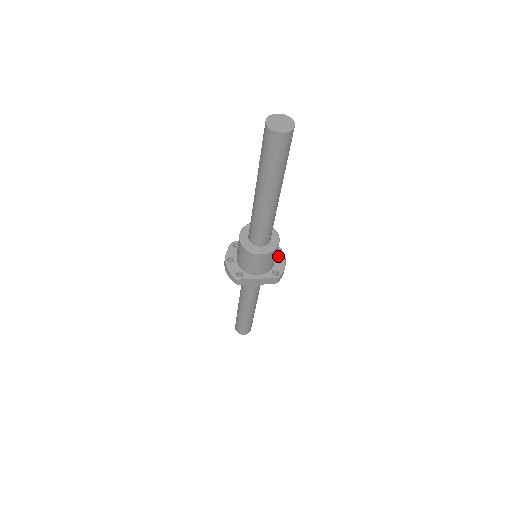
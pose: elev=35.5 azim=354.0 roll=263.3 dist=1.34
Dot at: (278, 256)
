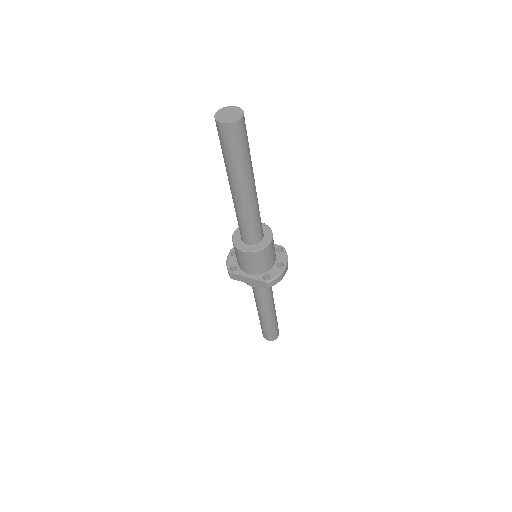
Dot at: (281, 263)
